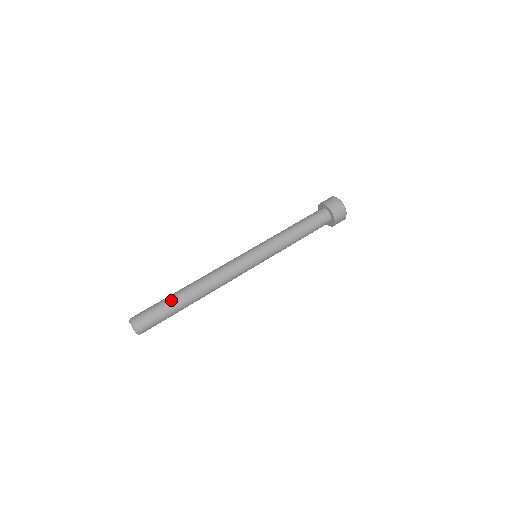
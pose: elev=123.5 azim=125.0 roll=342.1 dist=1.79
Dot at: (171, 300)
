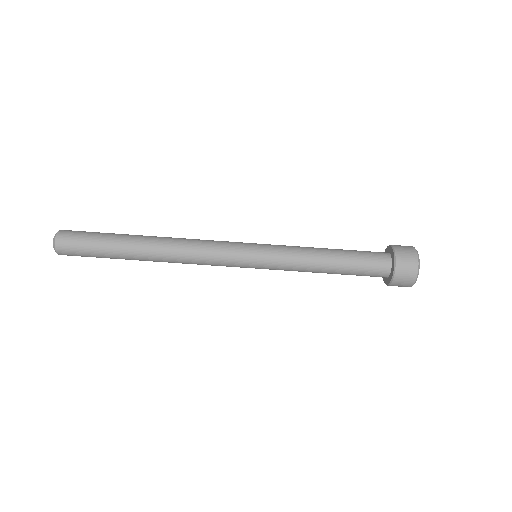
Dot at: (114, 251)
